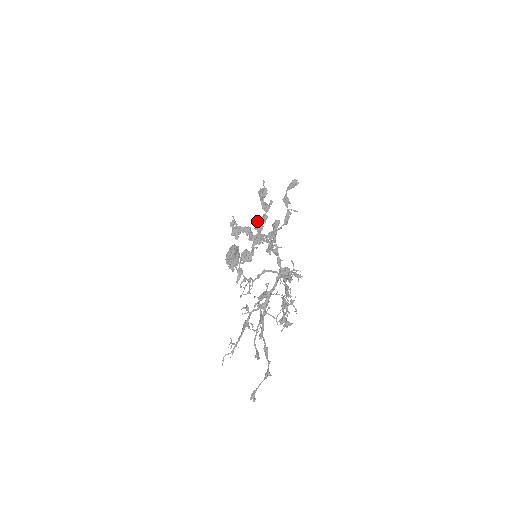
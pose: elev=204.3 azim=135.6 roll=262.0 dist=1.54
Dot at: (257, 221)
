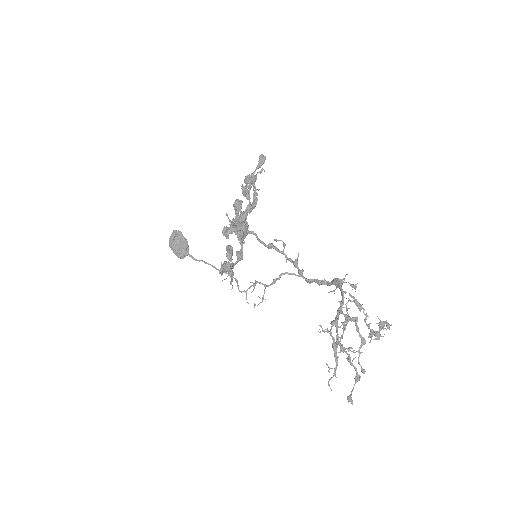
Dot at: (242, 212)
